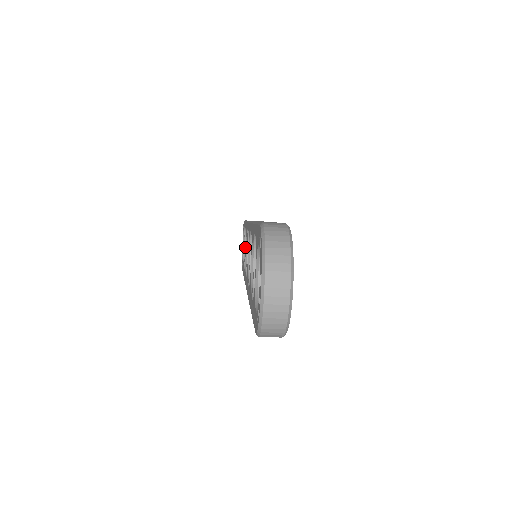
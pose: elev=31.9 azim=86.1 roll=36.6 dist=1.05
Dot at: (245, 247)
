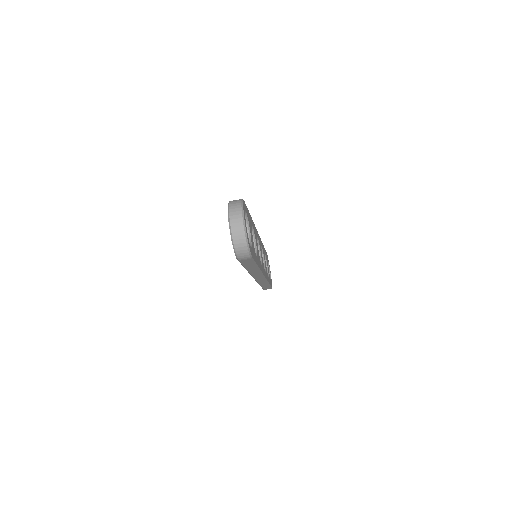
Dot at: occluded
